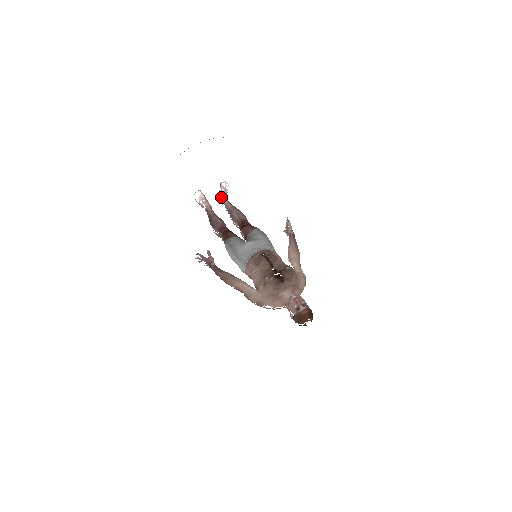
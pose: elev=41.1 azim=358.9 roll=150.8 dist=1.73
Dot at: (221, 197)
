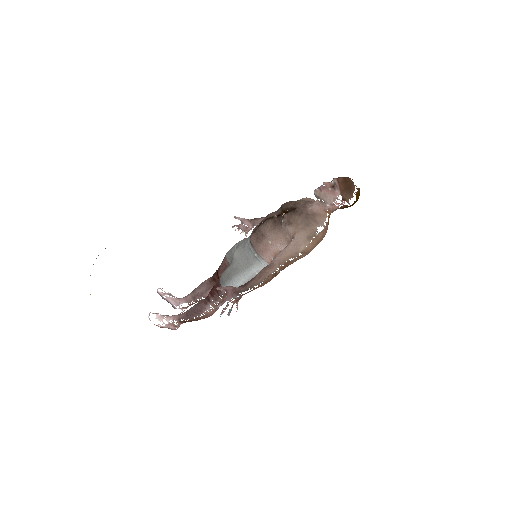
Dot at: (174, 303)
